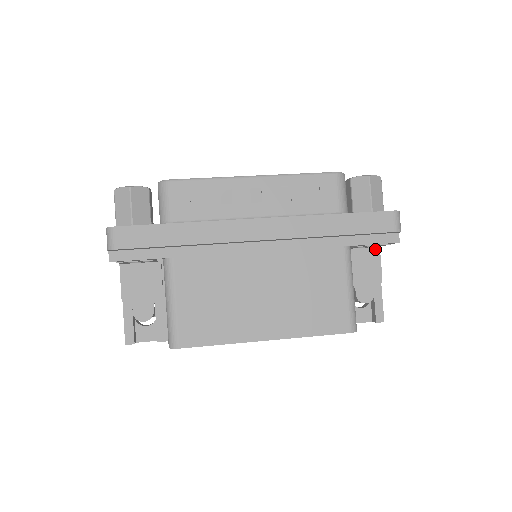
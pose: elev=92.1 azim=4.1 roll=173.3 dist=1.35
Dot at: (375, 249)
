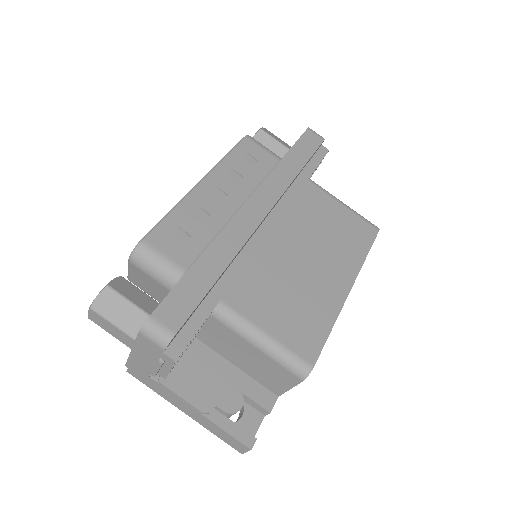
Dot at: occluded
